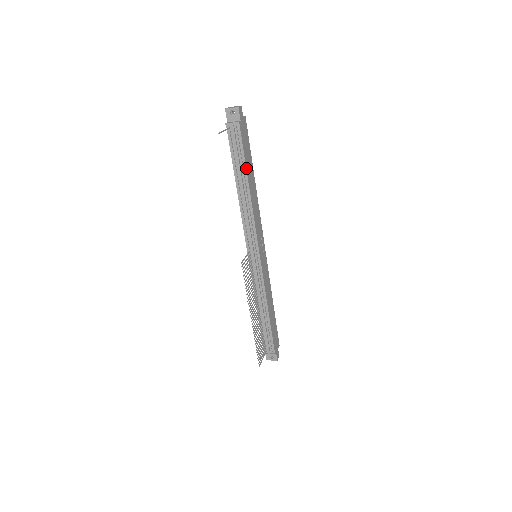
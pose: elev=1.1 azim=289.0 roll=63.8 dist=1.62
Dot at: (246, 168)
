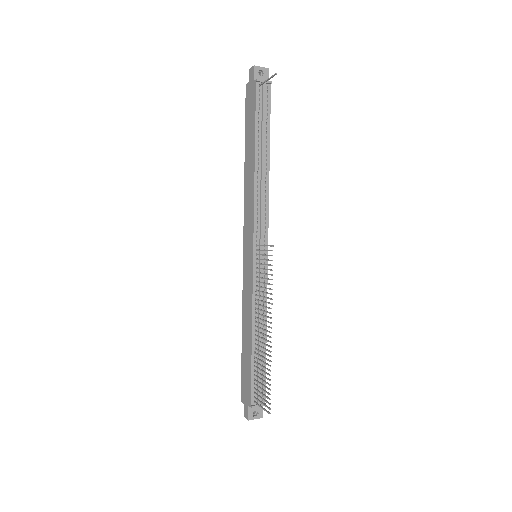
Dot at: (269, 137)
